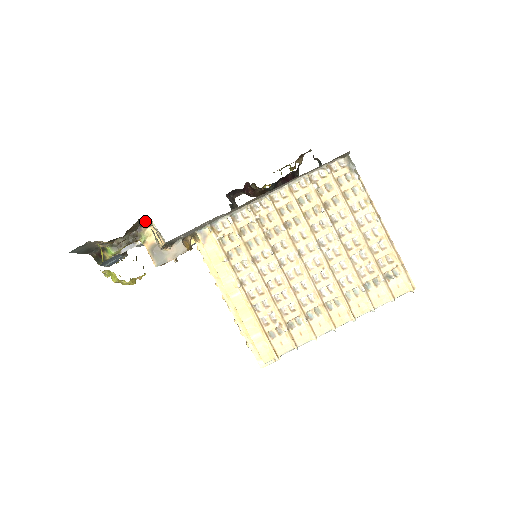
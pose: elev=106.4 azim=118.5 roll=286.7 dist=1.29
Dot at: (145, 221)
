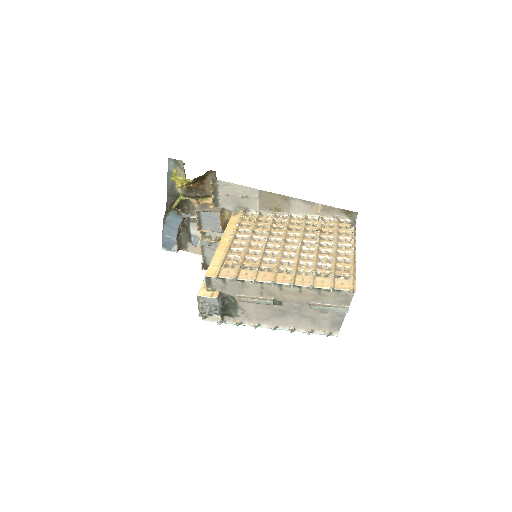
Dot at: occluded
